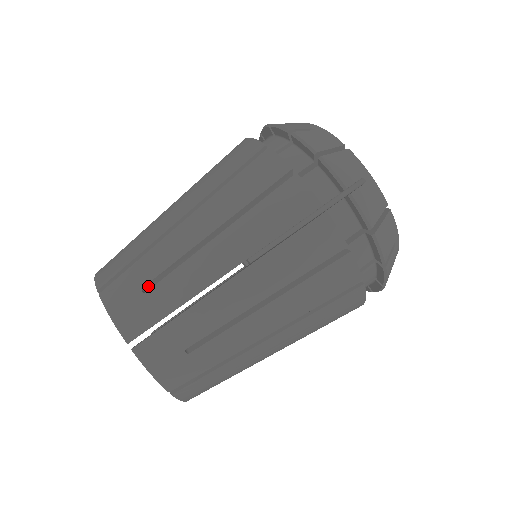
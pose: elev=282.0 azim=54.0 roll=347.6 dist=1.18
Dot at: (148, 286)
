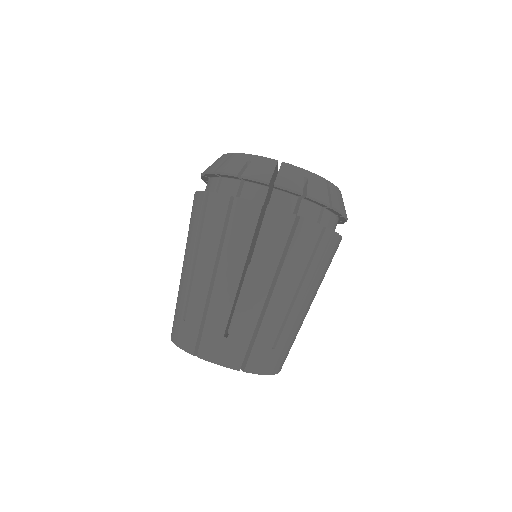
Dot at: occluded
